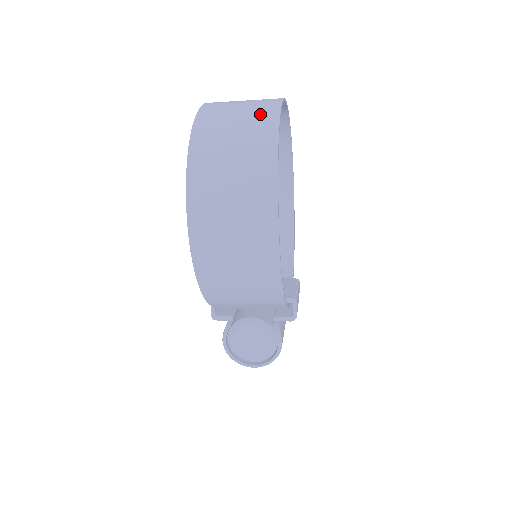
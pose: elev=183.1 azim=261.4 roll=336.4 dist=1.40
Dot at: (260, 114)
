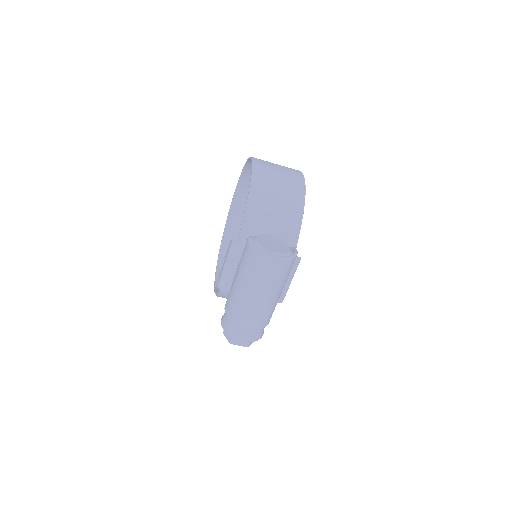
Dot at: occluded
